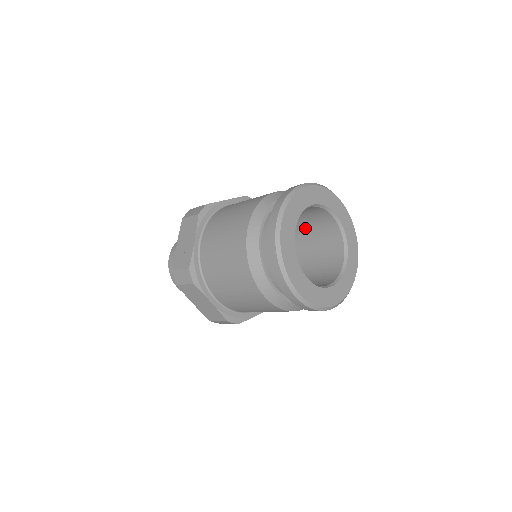
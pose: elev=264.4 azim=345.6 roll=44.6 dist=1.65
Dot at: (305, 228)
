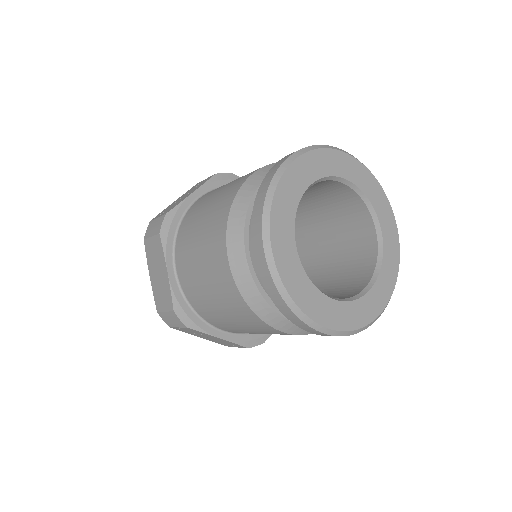
Dot at: (333, 244)
